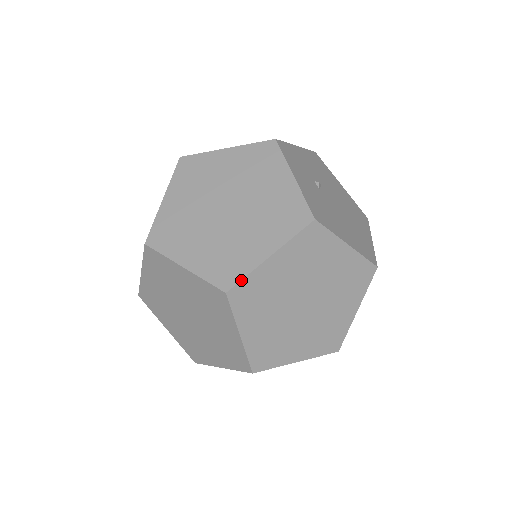
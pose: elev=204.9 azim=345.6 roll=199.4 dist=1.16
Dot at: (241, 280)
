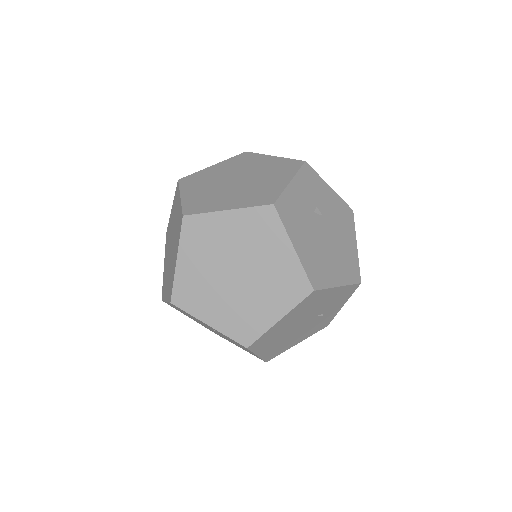
Dot at: (198, 214)
